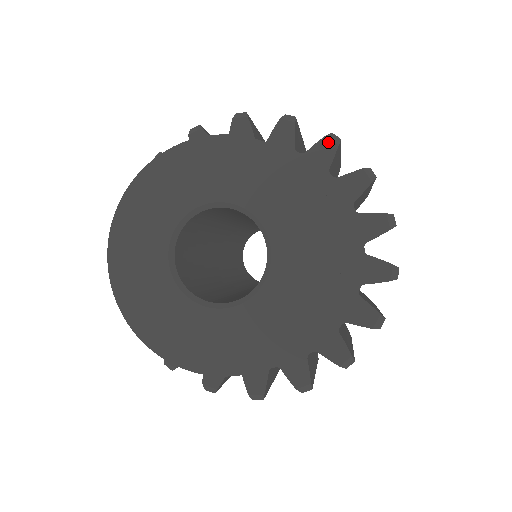
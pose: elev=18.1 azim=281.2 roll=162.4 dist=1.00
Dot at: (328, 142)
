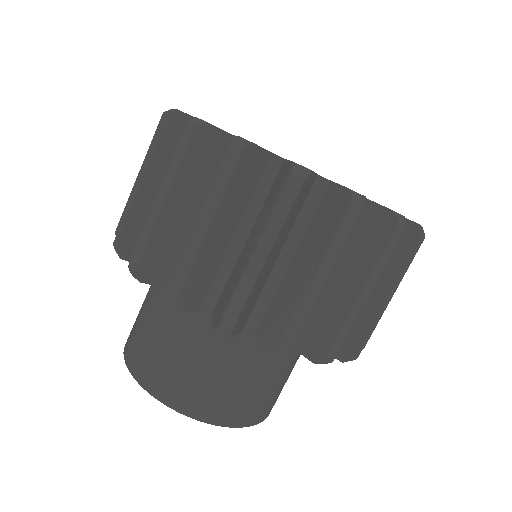
Dot at: (220, 332)
